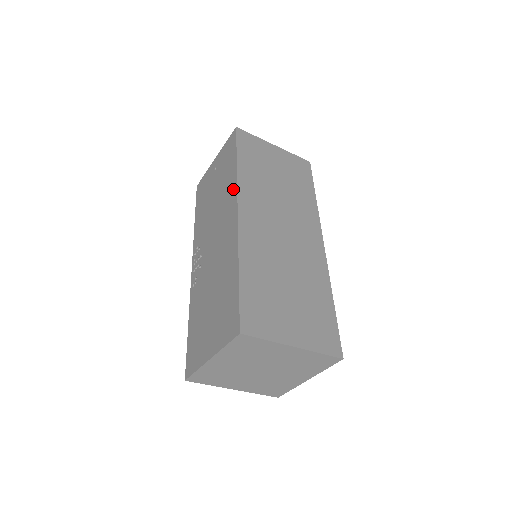
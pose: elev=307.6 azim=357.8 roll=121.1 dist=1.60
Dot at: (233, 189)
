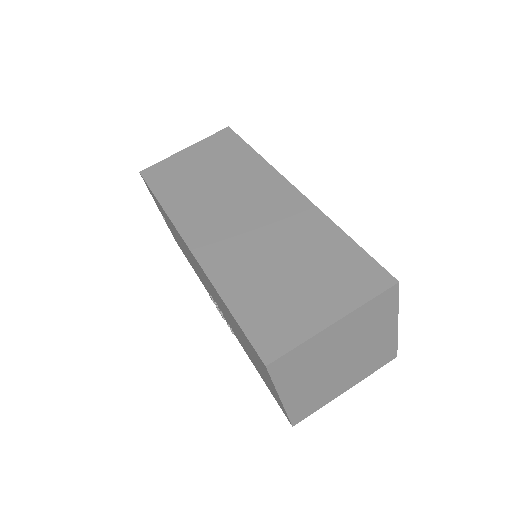
Dot at: occluded
